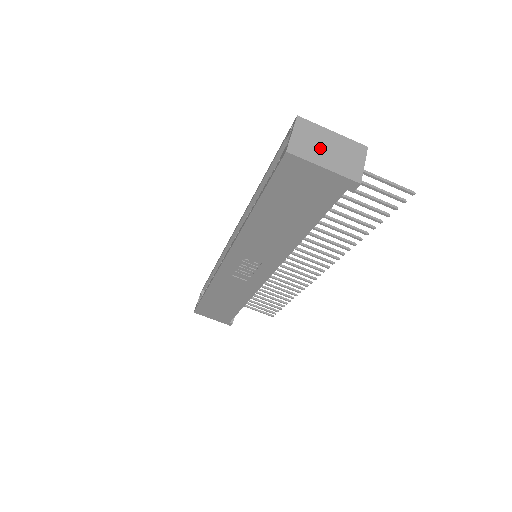
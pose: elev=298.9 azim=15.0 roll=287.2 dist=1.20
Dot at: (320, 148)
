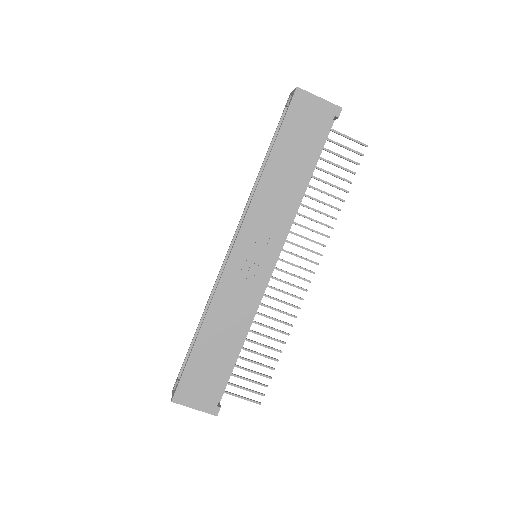
Dot at: occluded
